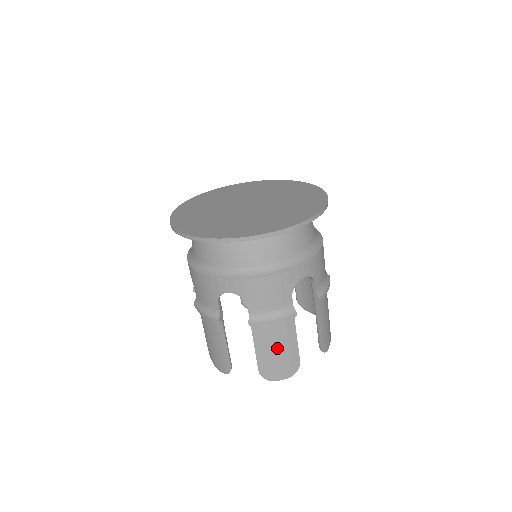
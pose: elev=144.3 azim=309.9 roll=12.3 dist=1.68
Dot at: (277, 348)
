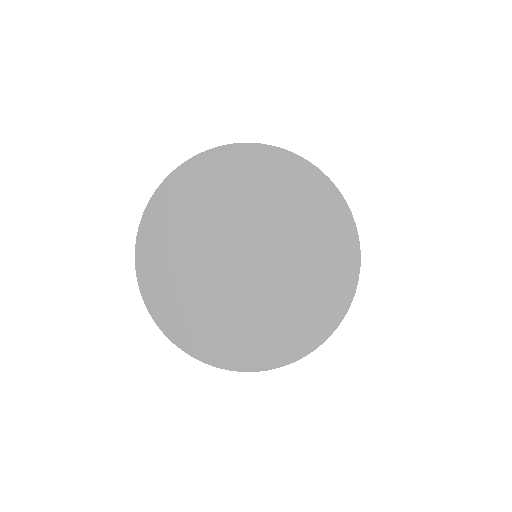
Dot at: occluded
